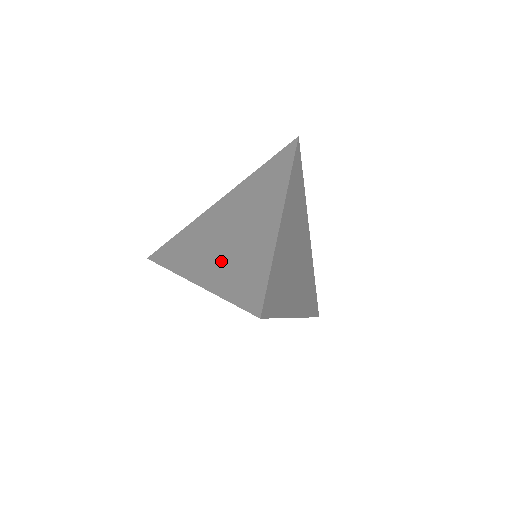
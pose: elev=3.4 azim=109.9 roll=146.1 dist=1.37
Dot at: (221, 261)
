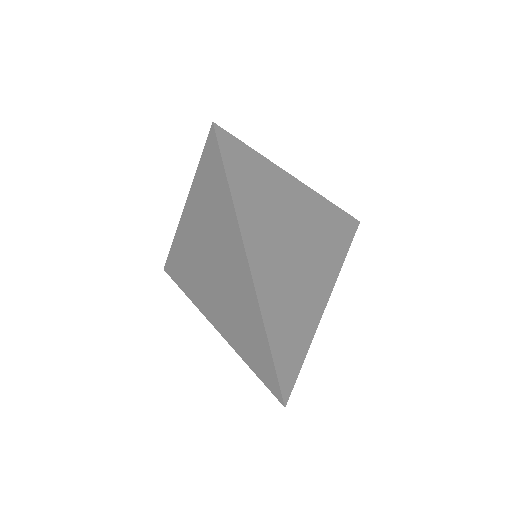
Dot at: (224, 312)
